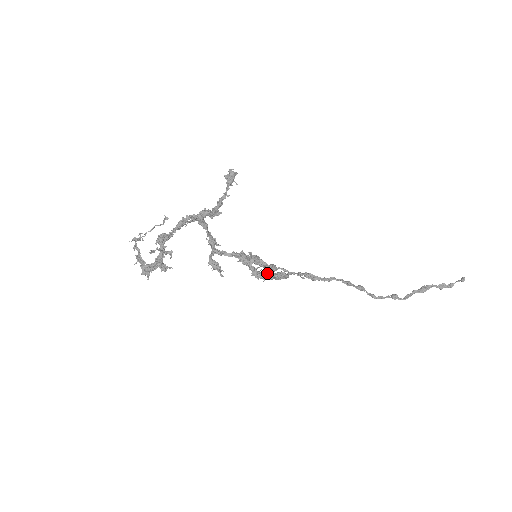
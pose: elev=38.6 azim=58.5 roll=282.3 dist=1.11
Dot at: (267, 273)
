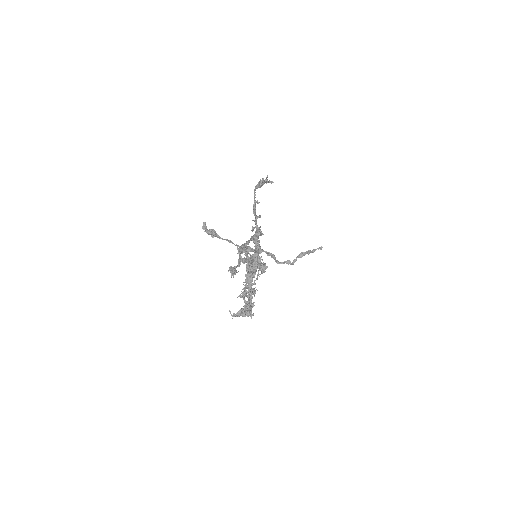
Dot at: occluded
